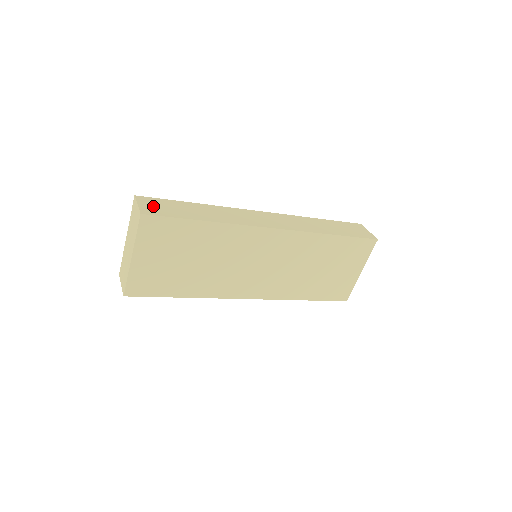
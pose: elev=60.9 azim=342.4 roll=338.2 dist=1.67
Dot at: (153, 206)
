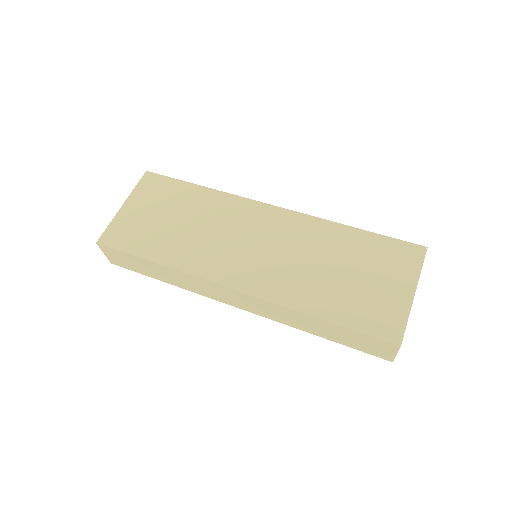
Dot at: occluded
